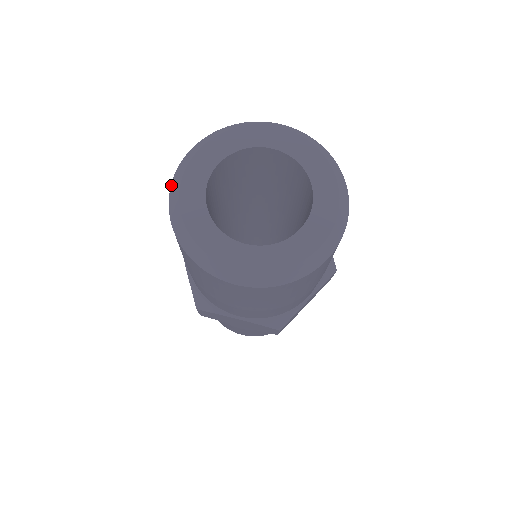
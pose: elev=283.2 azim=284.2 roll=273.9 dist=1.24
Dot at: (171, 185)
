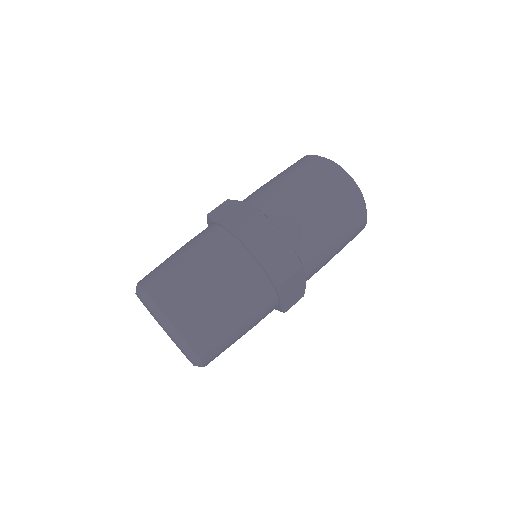
Dot at: occluded
